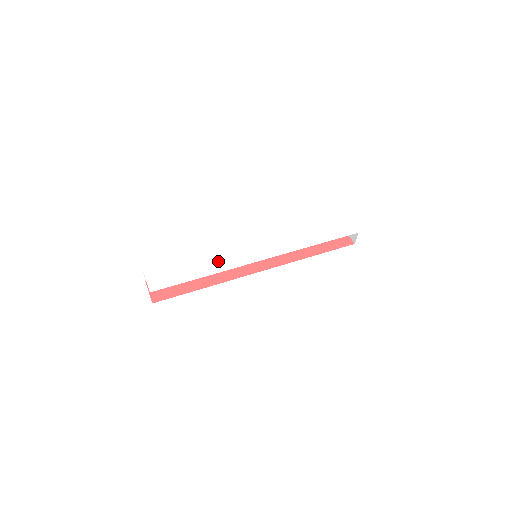
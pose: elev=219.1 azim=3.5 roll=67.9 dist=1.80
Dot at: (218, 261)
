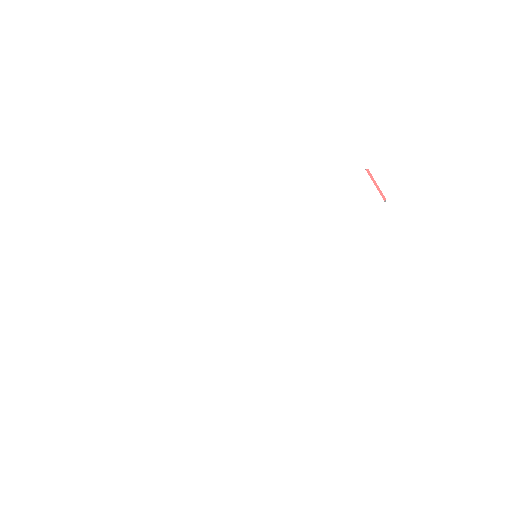
Dot at: (214, 281)
